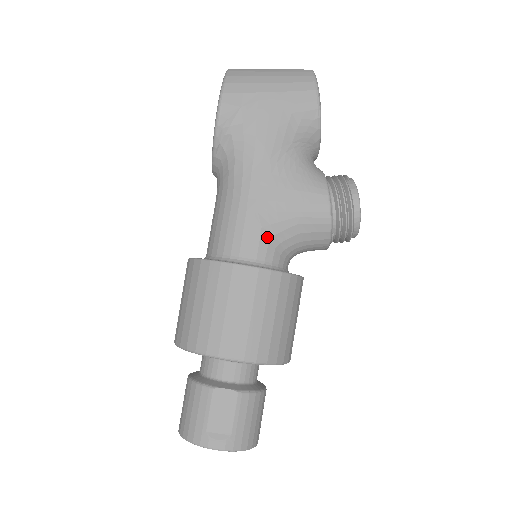
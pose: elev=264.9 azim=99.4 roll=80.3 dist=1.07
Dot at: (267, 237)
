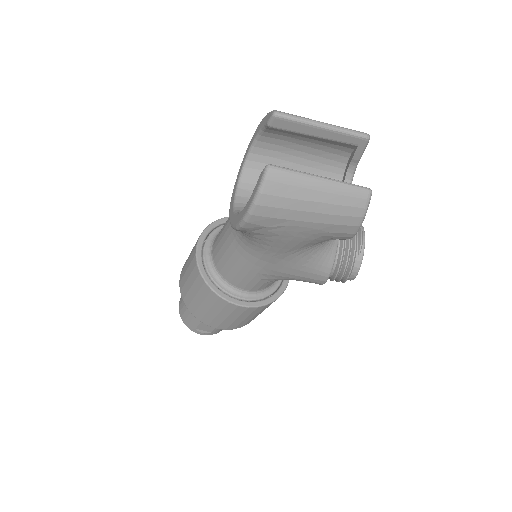
Dot at: (263, 282)
